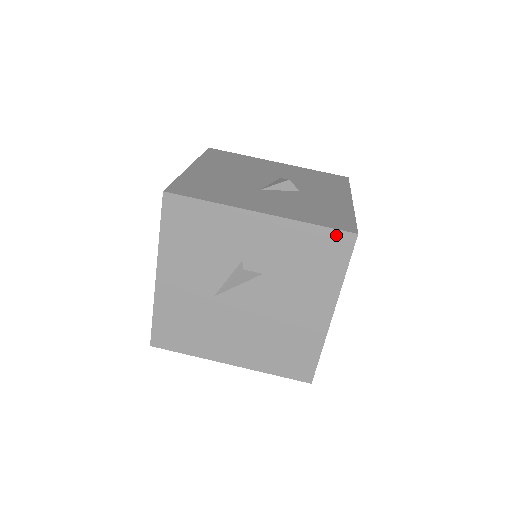
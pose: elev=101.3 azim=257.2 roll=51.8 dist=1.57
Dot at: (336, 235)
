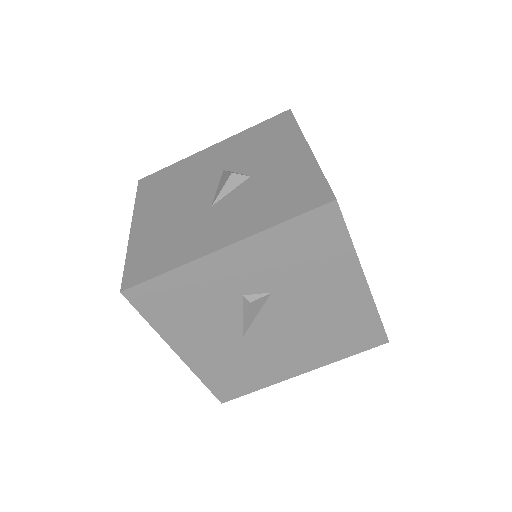
Dot at: (315, 215)
